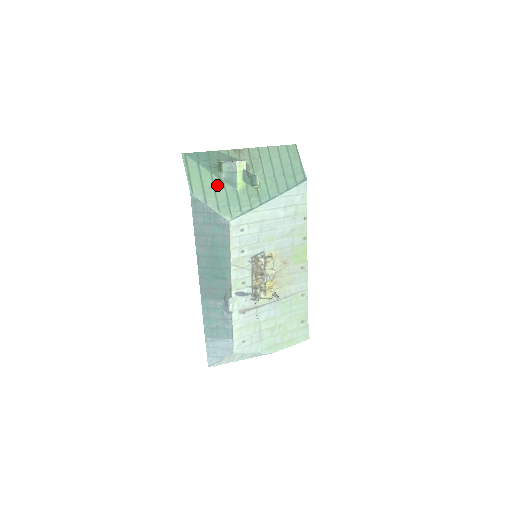
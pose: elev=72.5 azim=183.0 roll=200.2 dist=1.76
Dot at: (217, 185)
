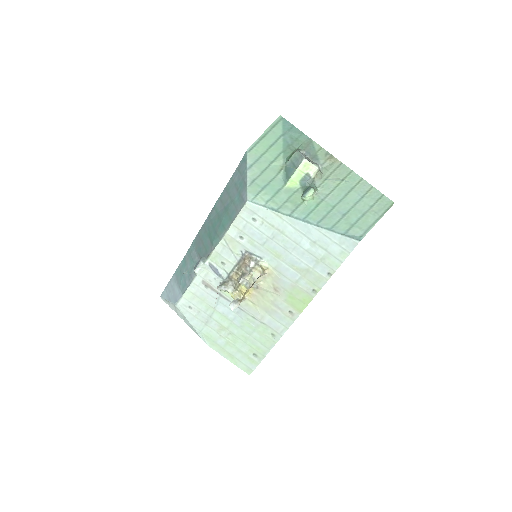
Dot at: (275, 165)
